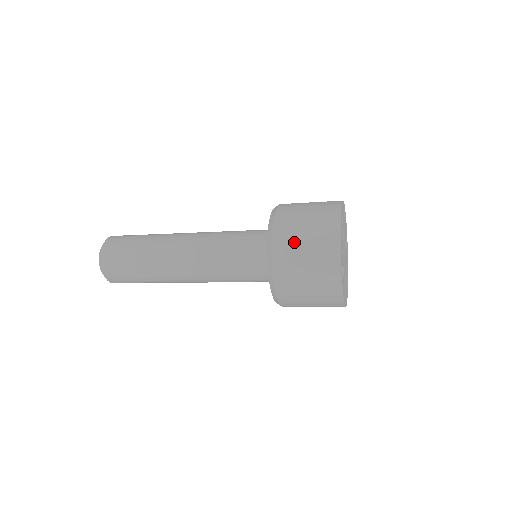
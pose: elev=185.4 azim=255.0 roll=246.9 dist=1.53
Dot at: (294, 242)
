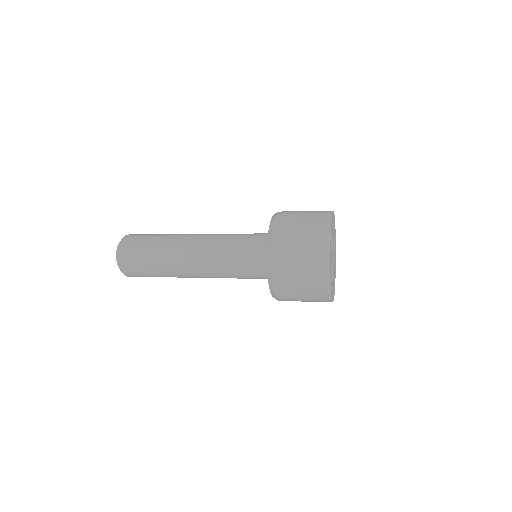
Dot at: (290, 265)
